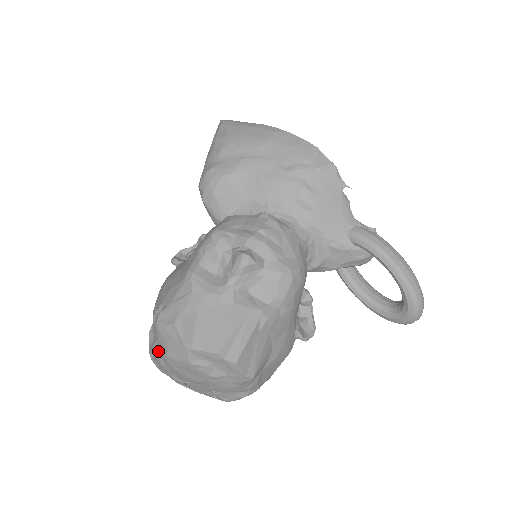
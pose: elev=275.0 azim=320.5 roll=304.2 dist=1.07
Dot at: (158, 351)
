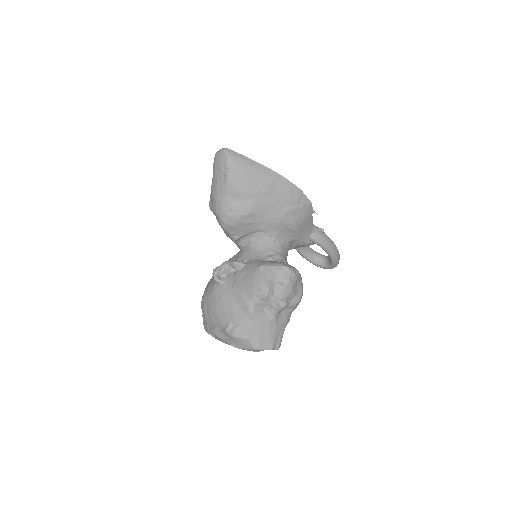
Dot at: (227, 342)
